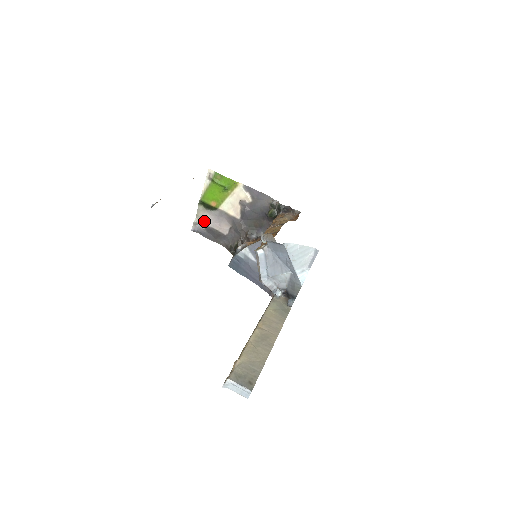
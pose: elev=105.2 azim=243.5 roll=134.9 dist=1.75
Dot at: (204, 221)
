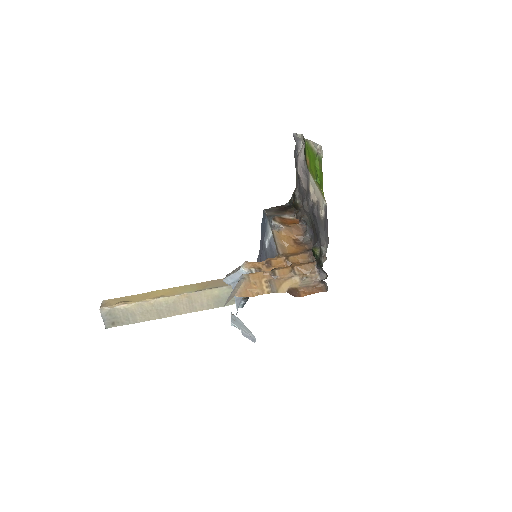
Dot at: (301, 149)
